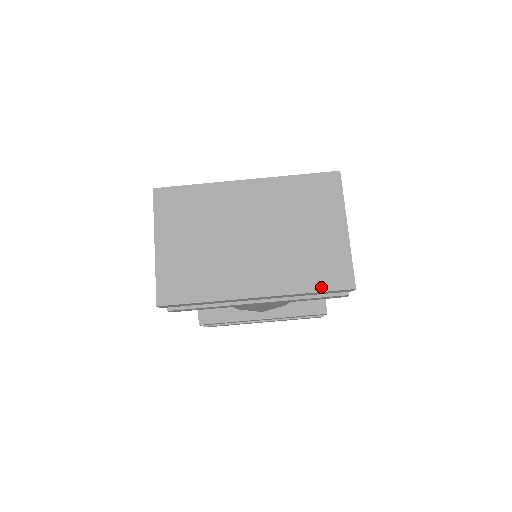
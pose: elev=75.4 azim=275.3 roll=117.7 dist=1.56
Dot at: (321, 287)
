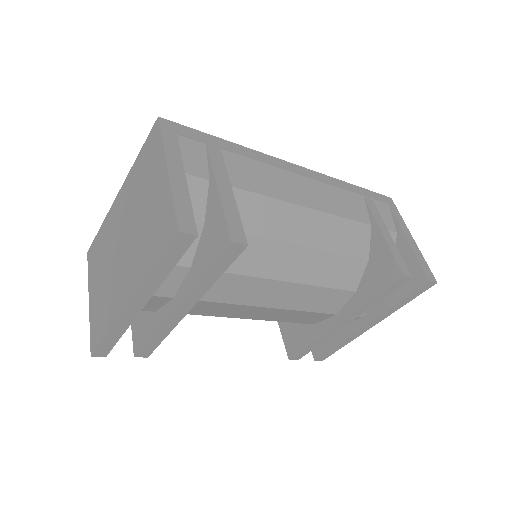
Dot at: (158, 254)
